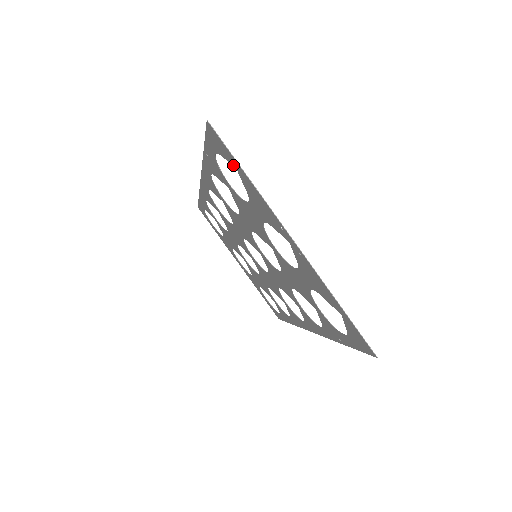
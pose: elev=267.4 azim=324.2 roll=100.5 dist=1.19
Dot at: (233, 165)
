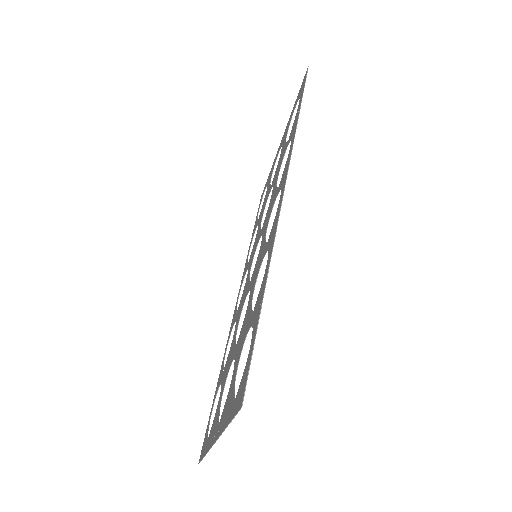
Dot at: (235, 399)
